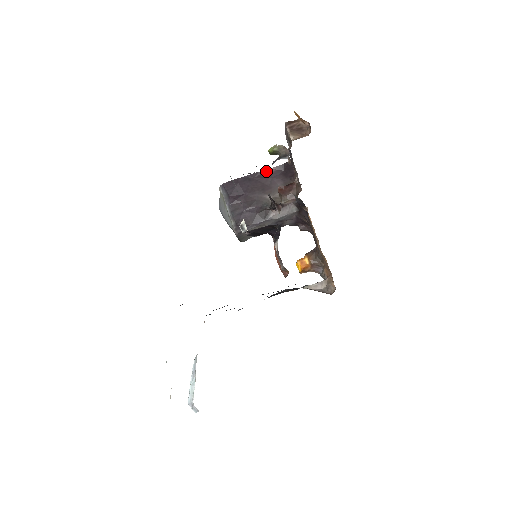
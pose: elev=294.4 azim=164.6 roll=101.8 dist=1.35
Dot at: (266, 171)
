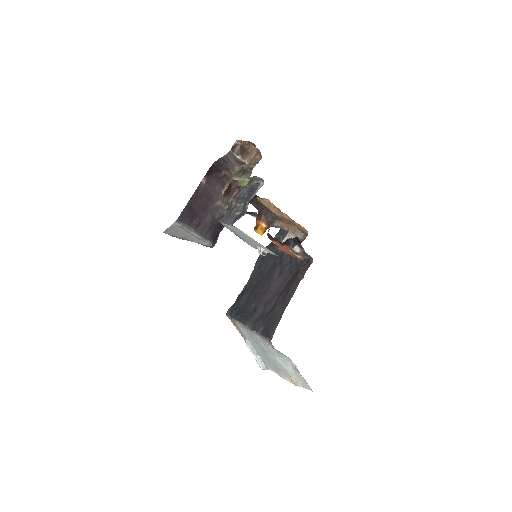
Dot at: (201, 184)
